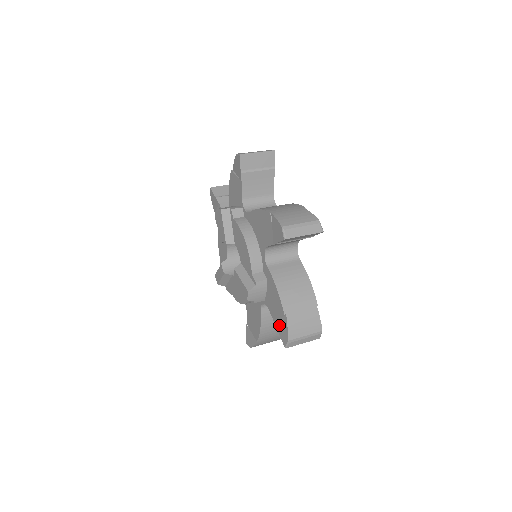
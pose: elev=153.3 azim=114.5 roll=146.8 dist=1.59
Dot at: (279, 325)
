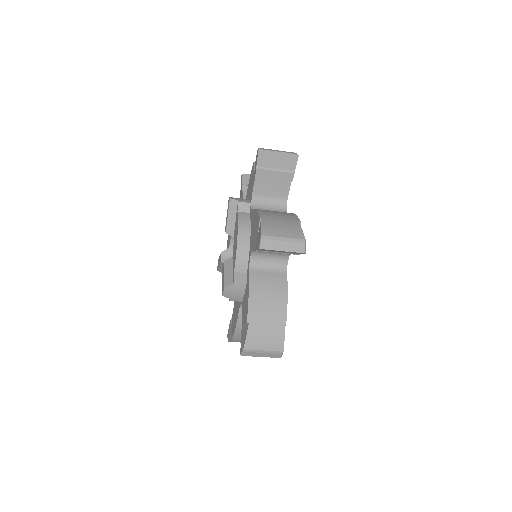
Dot at: (255, 169)
